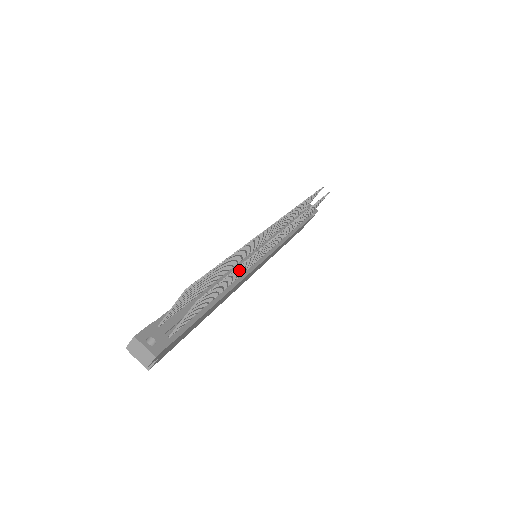
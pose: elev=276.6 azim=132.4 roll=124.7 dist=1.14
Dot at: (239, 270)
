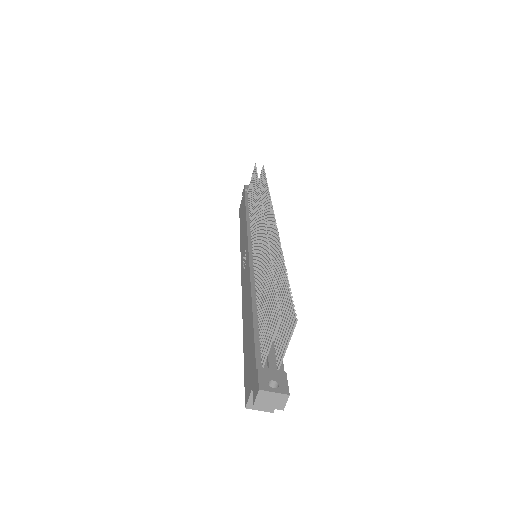
Dot at: (279, 275)
